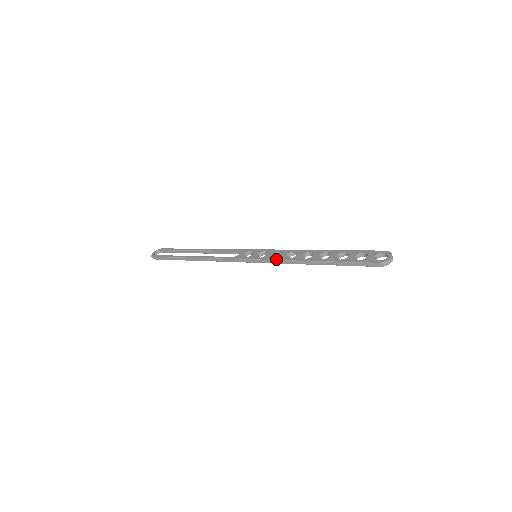
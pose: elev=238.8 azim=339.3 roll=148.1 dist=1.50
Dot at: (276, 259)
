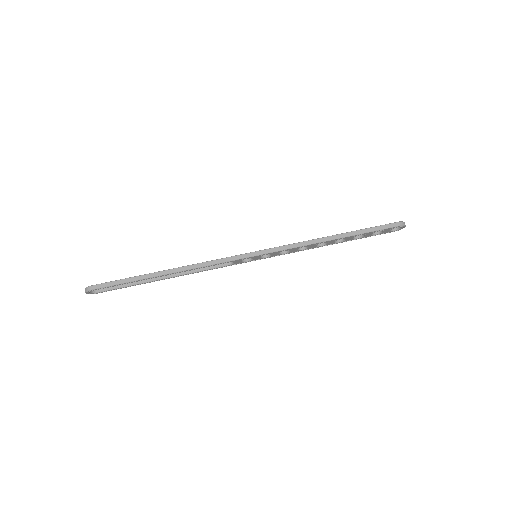
Dot at: (288, 244)
